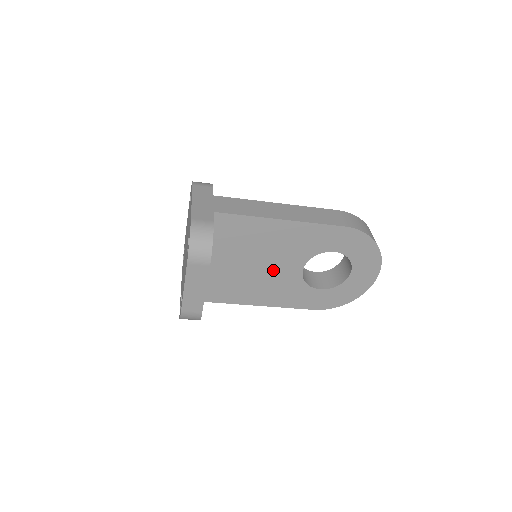
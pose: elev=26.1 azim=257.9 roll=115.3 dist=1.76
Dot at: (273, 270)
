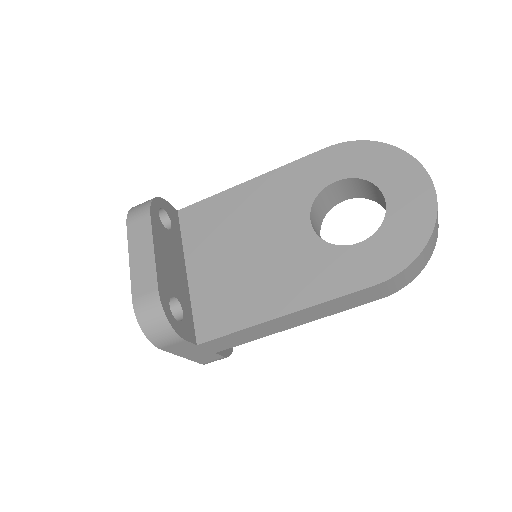
Dot at: (273, 246)
